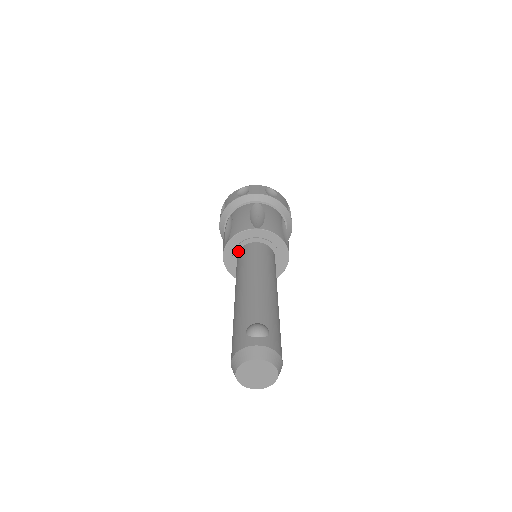
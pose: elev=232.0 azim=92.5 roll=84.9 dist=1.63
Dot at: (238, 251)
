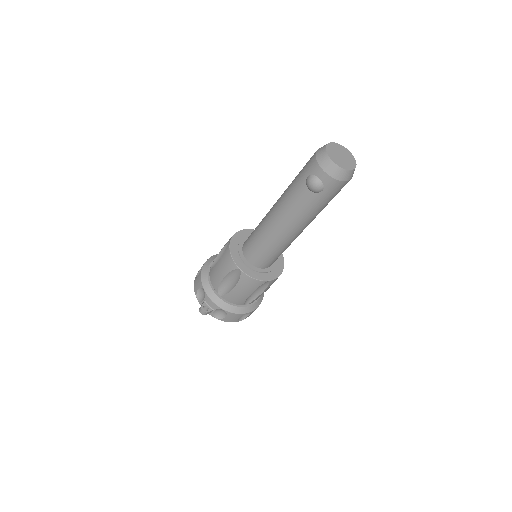
Dot at: occluded
